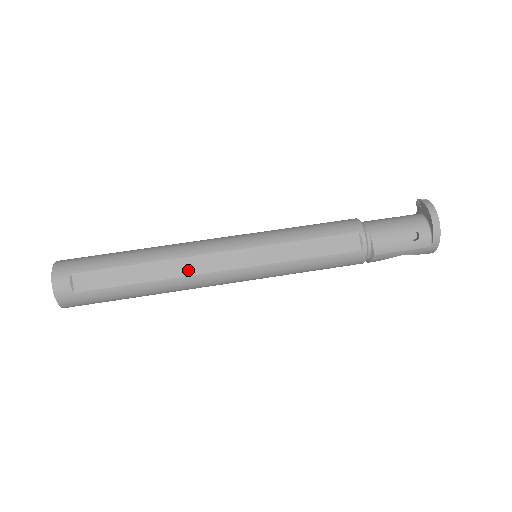
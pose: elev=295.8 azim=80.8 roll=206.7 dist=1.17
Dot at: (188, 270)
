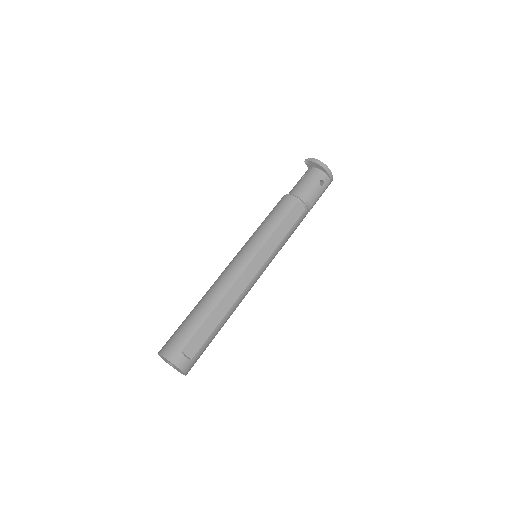
Dot at: (237, 293)
